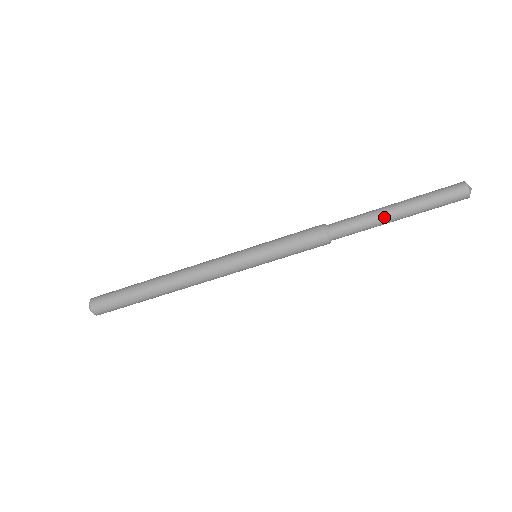
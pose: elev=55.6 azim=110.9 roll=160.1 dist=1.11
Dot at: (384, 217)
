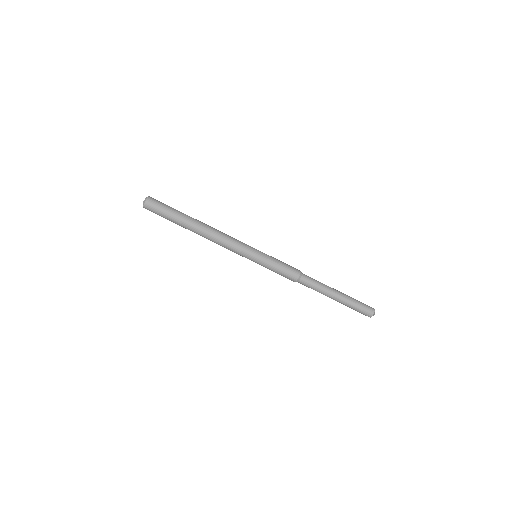
Dot at: (329, 294)
